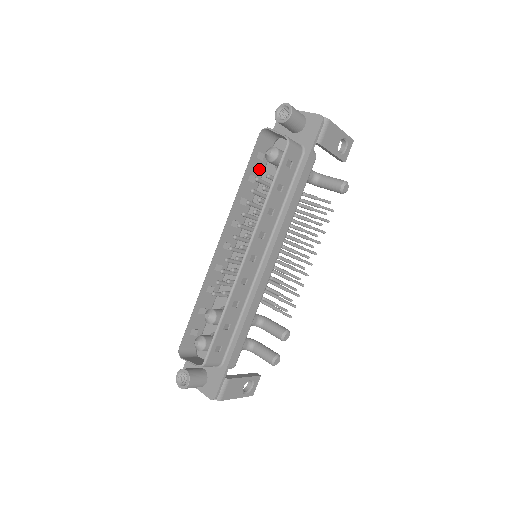
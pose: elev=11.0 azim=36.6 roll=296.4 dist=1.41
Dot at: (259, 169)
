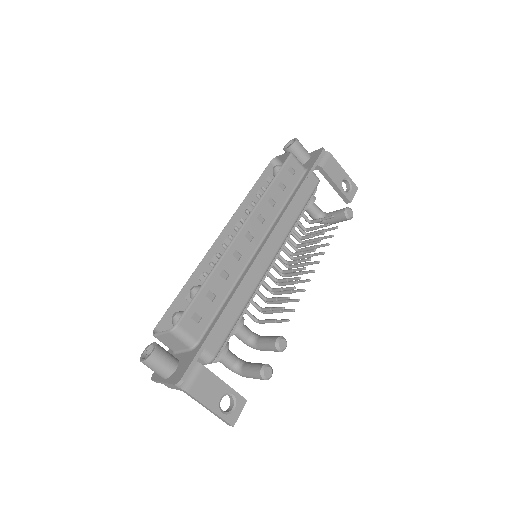
Dot at: occluded
